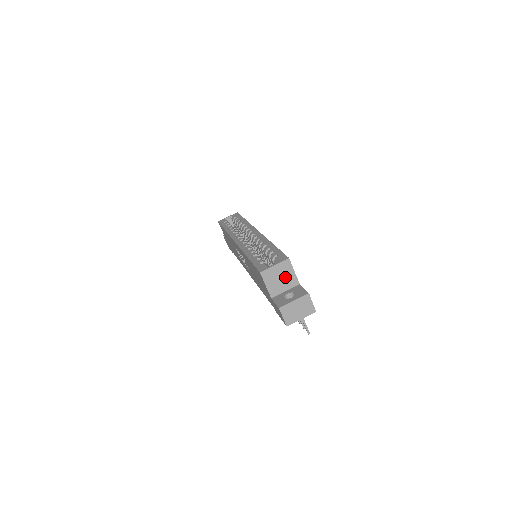
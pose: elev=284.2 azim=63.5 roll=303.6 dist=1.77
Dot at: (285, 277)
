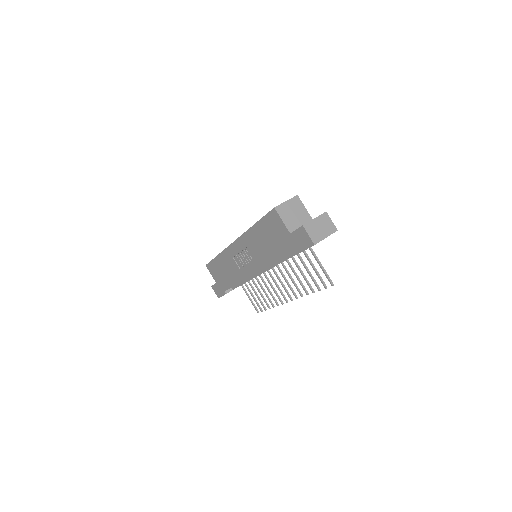
Dot at: (298, 213)
